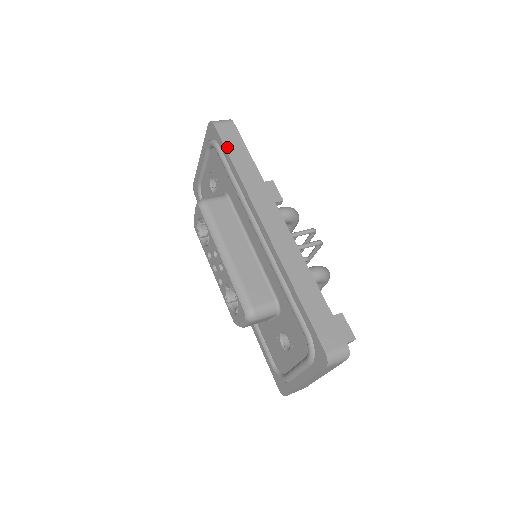
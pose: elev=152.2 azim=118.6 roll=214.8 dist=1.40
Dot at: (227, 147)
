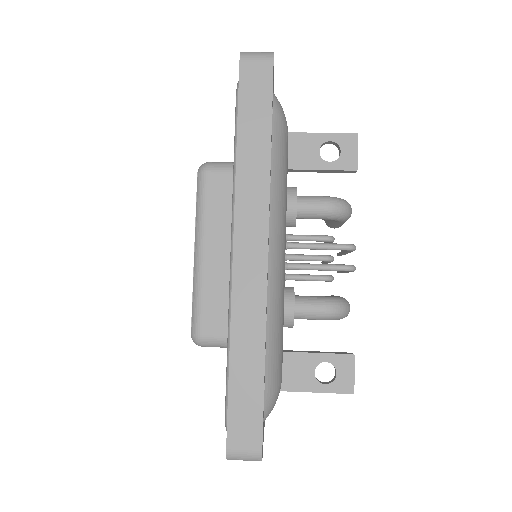
Dot at: (241, 107)
